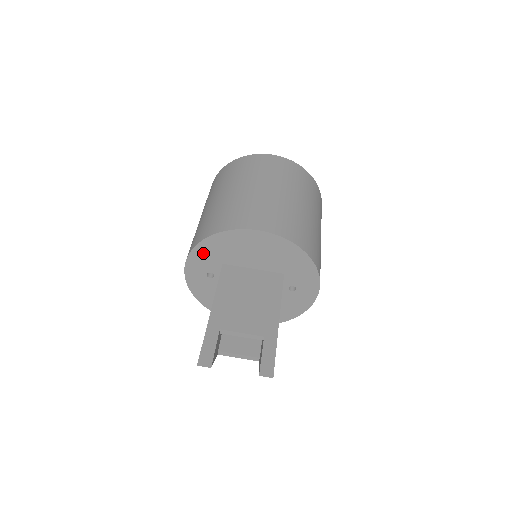
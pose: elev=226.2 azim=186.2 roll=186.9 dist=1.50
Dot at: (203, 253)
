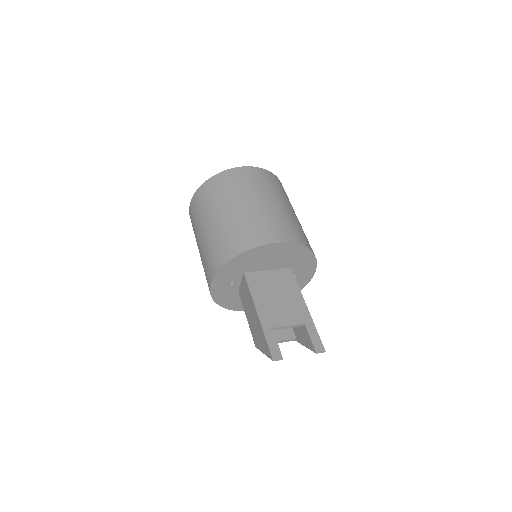
Dot at: (229, 269)
